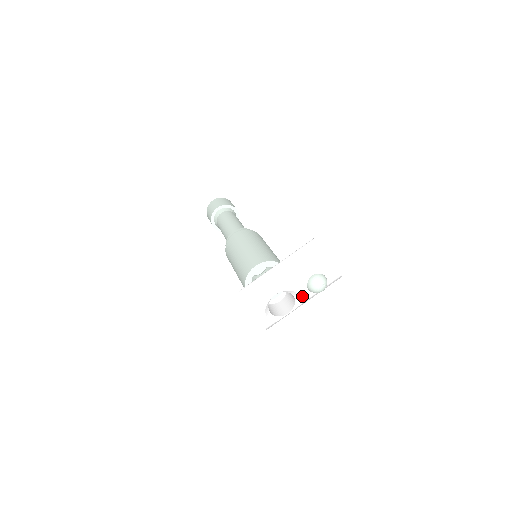
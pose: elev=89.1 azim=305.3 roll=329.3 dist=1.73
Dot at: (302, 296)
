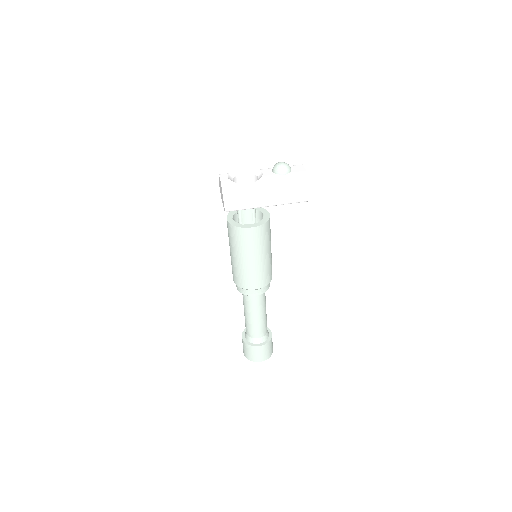
Dot at: (265, 174)
